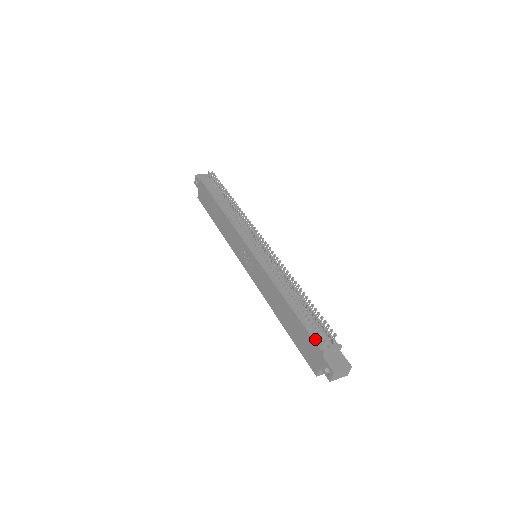
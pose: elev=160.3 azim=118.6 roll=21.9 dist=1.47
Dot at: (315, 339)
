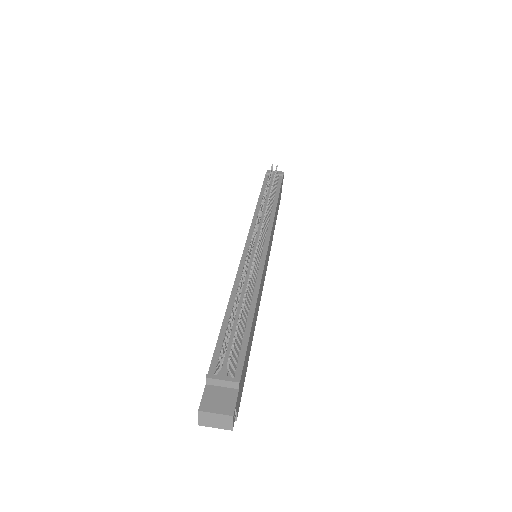
Dot at: (215, 359)
